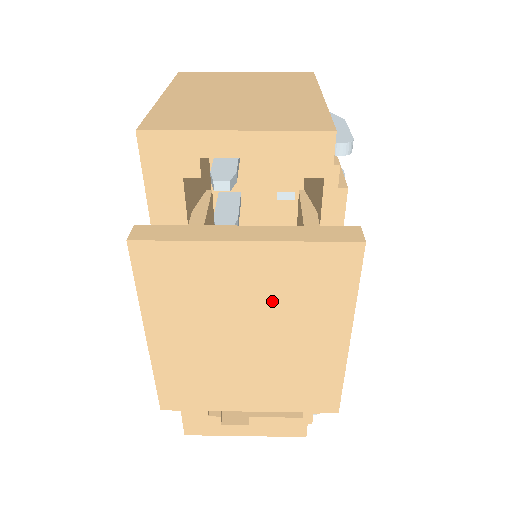
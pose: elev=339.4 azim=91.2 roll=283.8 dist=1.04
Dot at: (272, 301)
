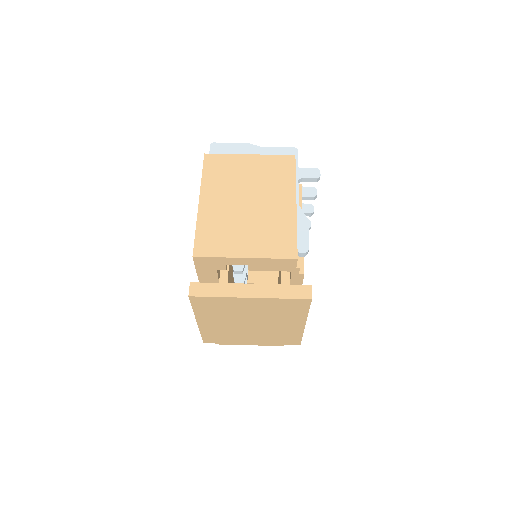
Dot at: (264, 314)
